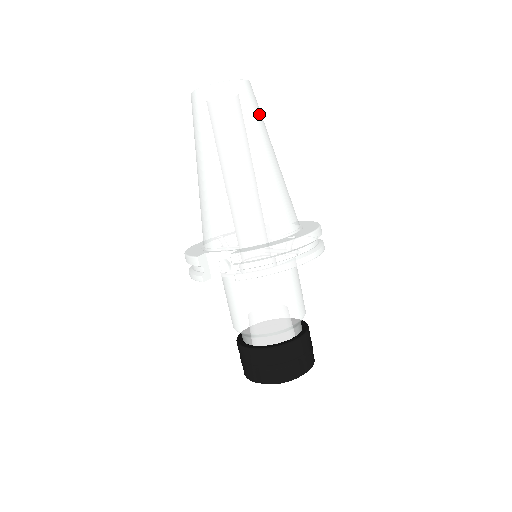
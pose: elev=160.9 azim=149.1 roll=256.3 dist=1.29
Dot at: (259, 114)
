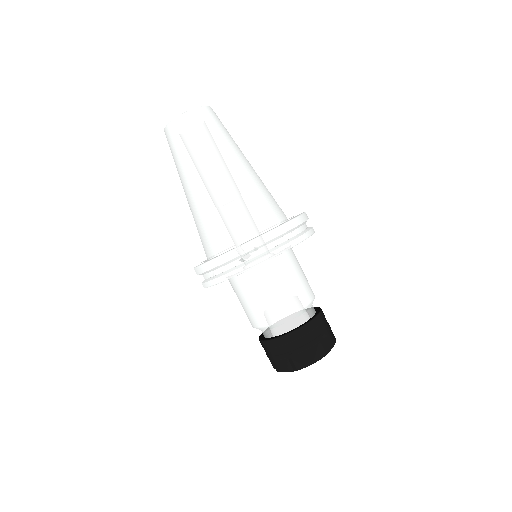
Dot at: (207, 136)
